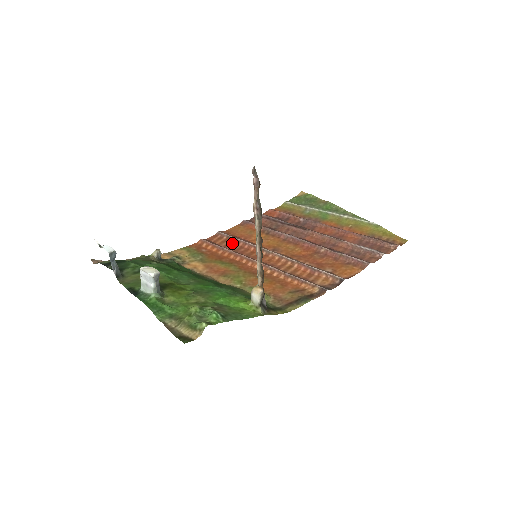
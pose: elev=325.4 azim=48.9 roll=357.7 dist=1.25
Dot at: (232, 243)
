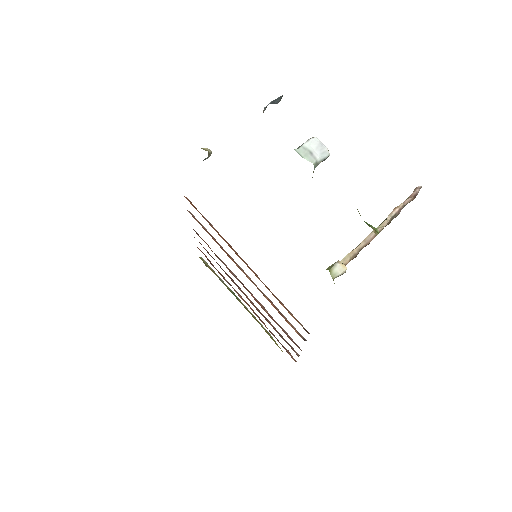
Dot at: (207, 231)
